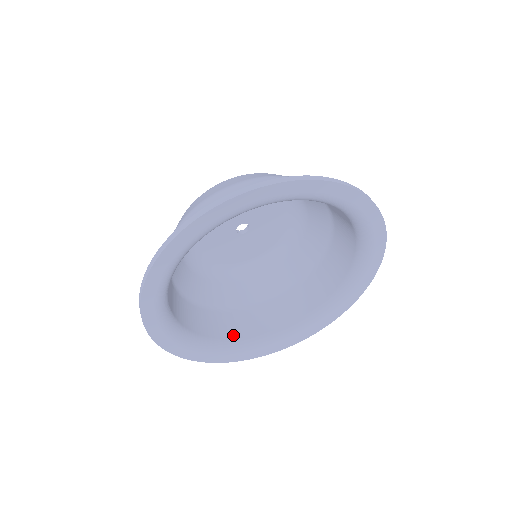
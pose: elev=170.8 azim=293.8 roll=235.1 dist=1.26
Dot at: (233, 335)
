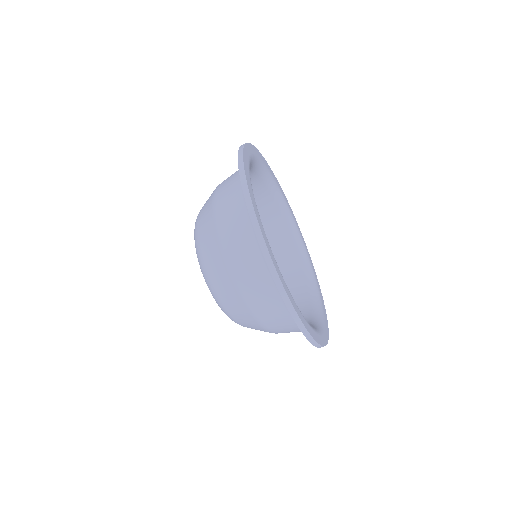
Dot at: occluded
